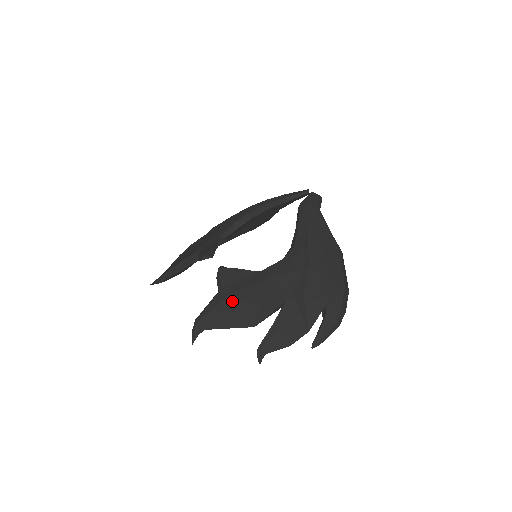
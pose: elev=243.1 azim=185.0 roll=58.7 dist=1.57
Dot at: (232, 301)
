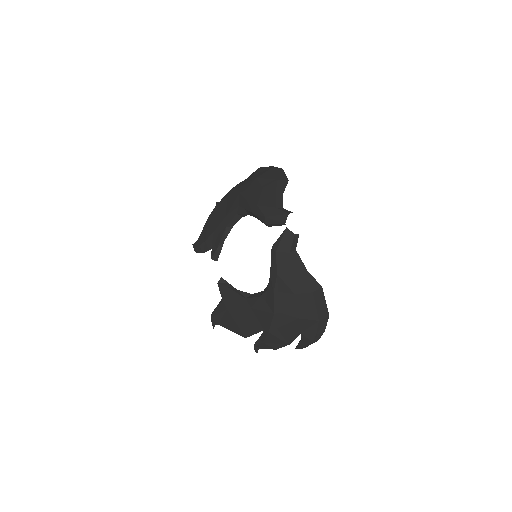
Dot at: (229, 315)
